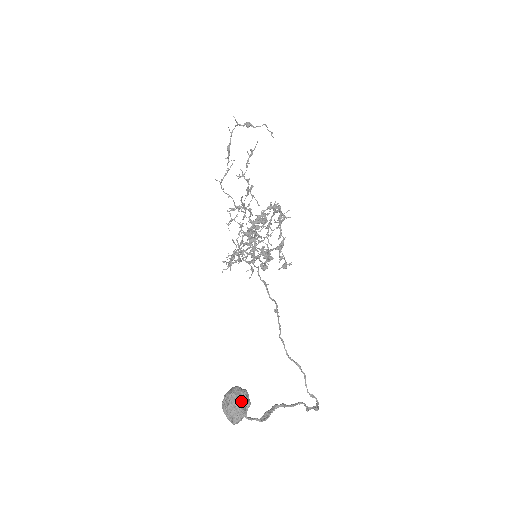
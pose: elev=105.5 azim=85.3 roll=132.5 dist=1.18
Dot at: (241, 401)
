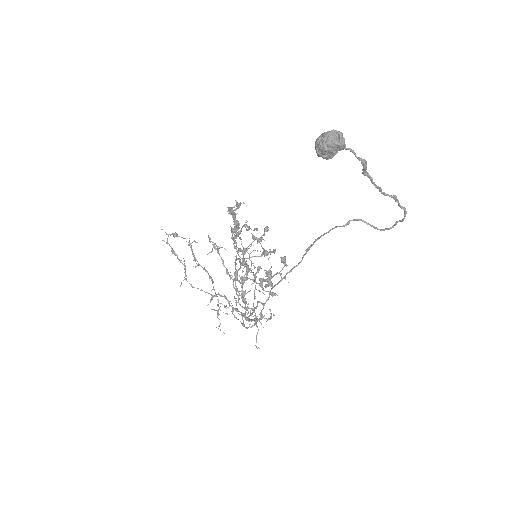
Dot at: occluded
